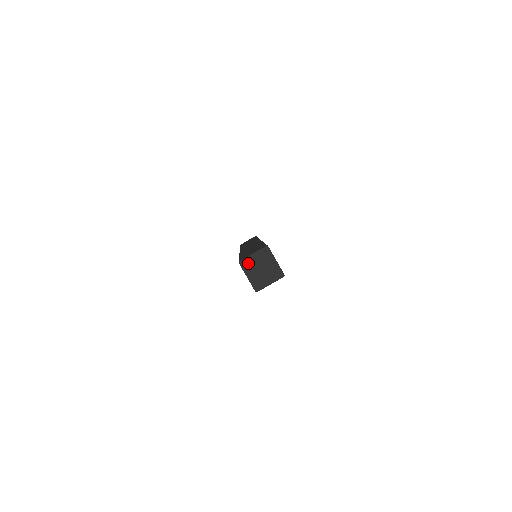
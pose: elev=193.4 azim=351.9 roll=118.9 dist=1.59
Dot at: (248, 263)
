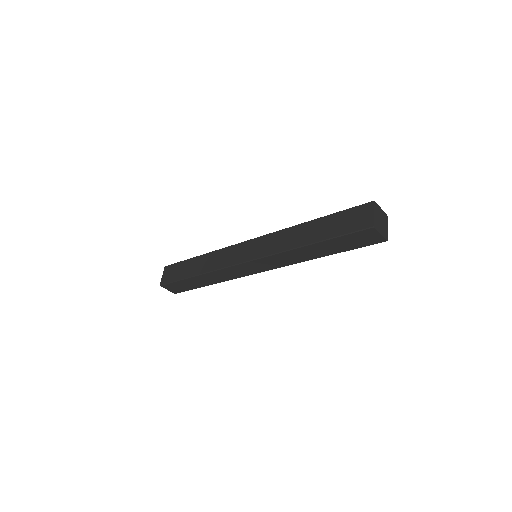
Dot at: (377, 208)
